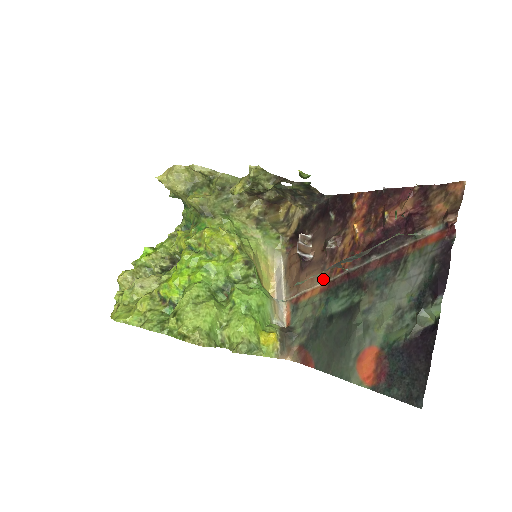
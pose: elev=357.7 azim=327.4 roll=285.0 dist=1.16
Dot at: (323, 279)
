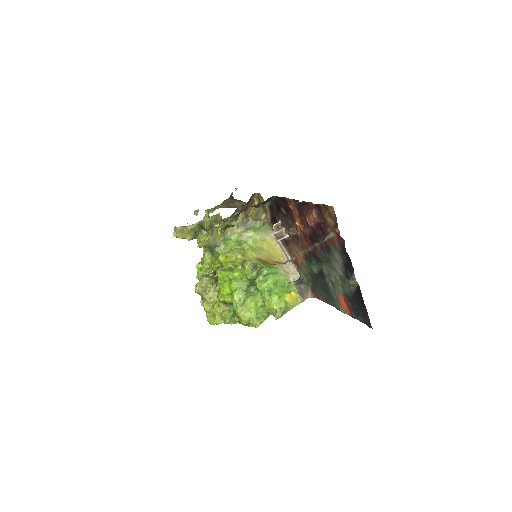
Dot at: (301, 251)
